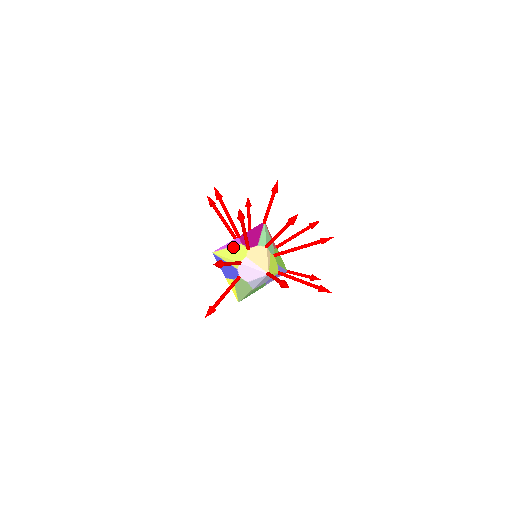
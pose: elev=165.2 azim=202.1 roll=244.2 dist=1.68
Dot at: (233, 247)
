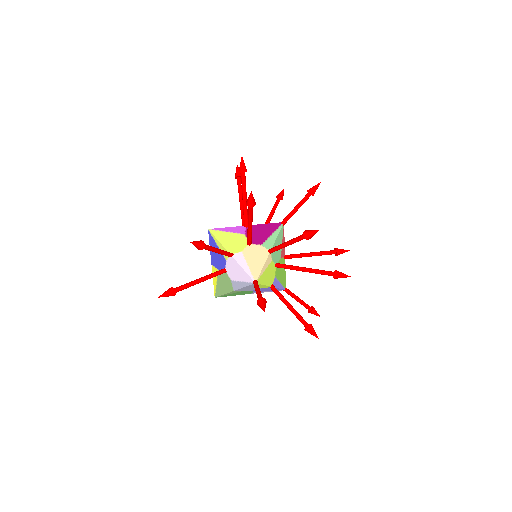
Dot at: (234, 234)
